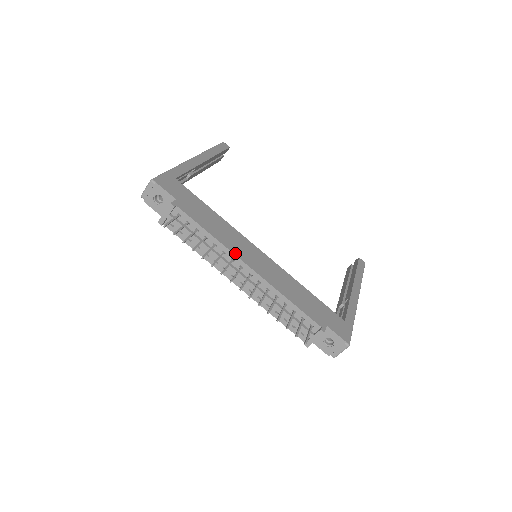
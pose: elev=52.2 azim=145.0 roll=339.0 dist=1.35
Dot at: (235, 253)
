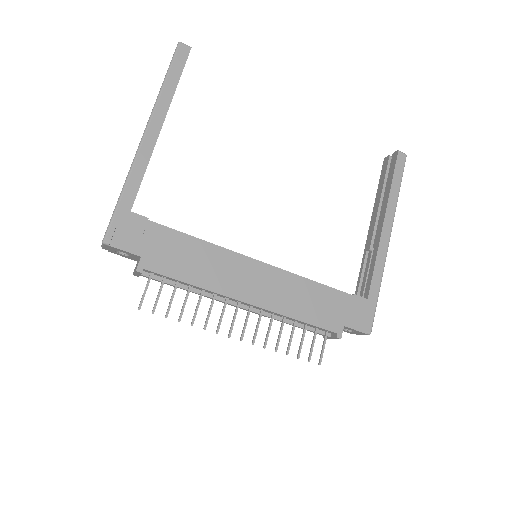
Dot at: (227, 294)
